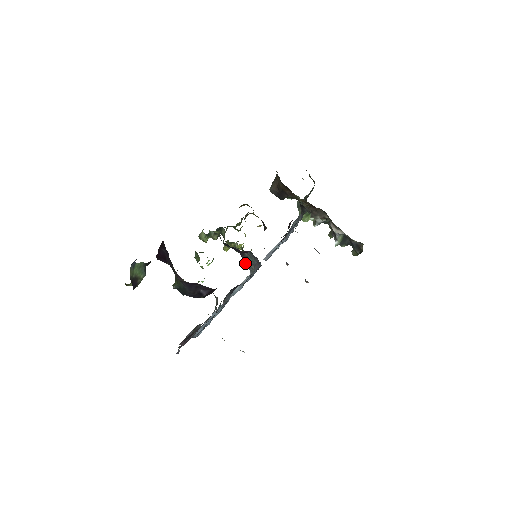
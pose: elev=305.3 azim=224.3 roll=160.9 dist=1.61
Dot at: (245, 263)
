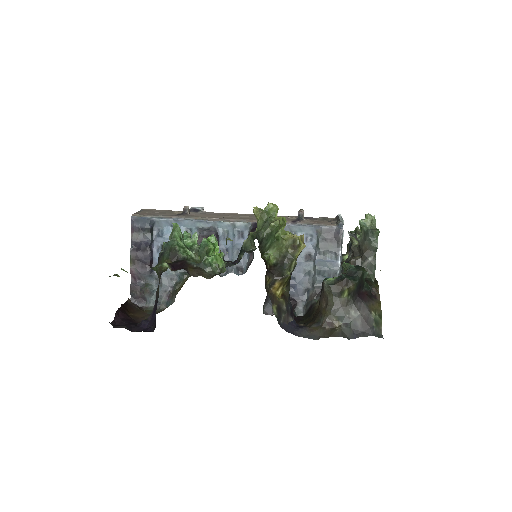
Dot at: occluded
